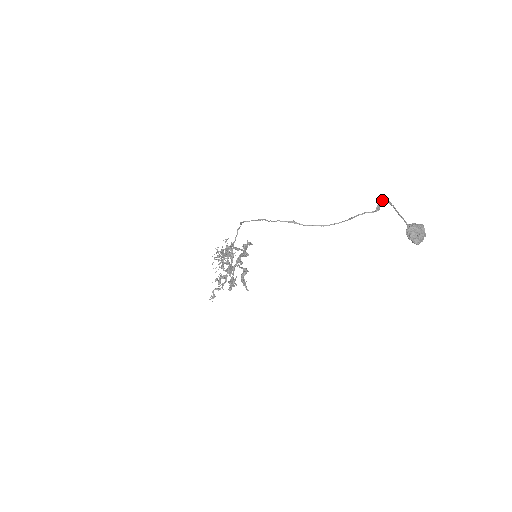
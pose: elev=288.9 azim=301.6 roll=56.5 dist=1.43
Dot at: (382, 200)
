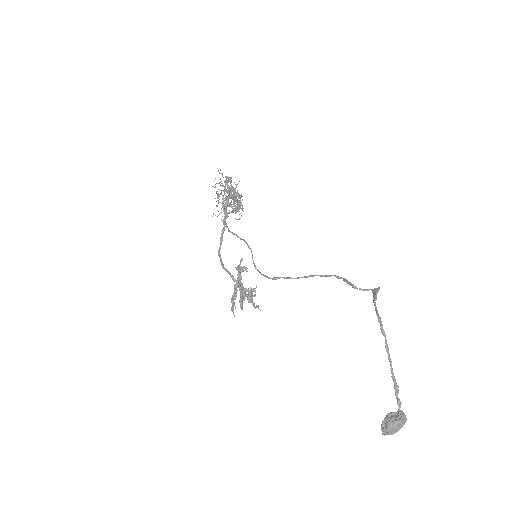
Dot at: (375, 309)
